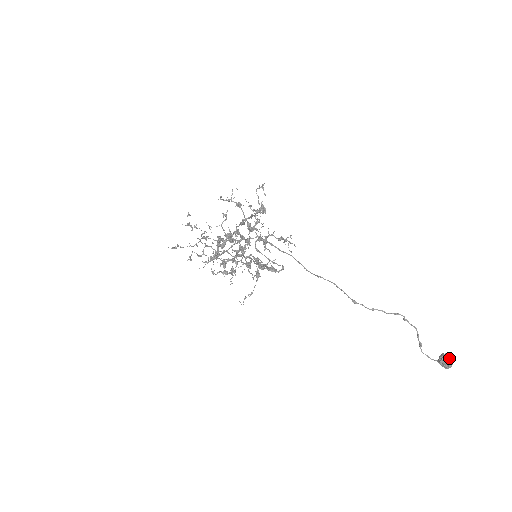
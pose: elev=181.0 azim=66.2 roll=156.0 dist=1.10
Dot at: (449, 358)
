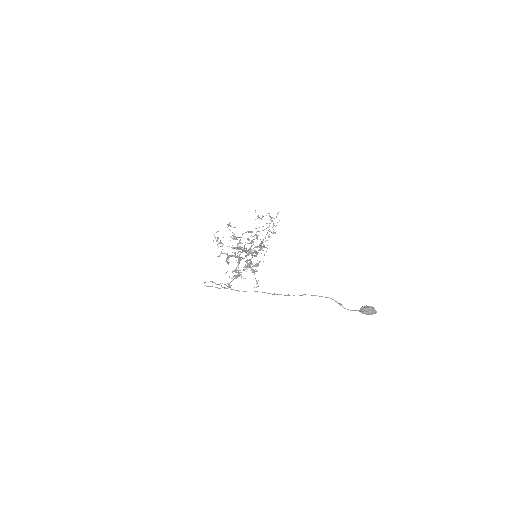
Dot at: (363, 311)
